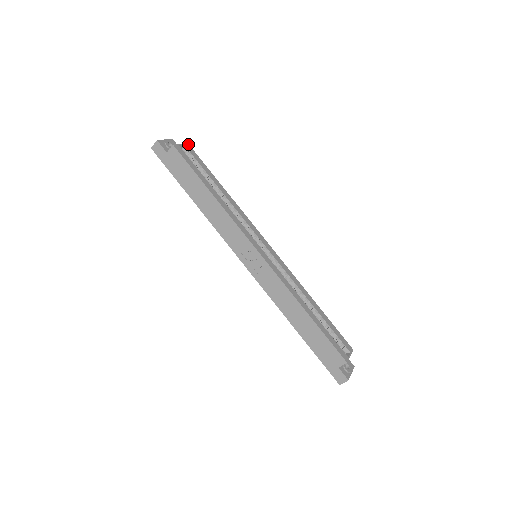
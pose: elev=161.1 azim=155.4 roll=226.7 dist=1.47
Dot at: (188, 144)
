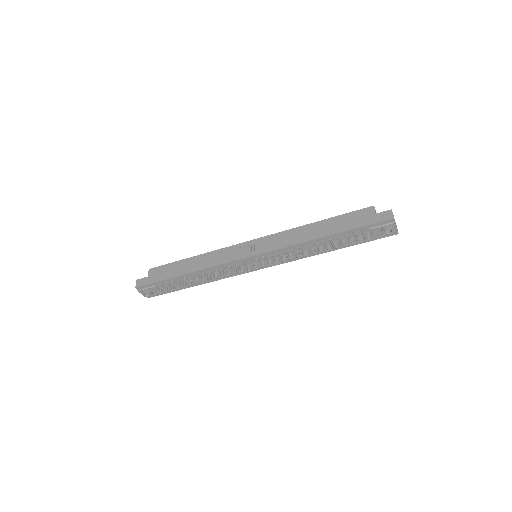
Dot at: occluded
